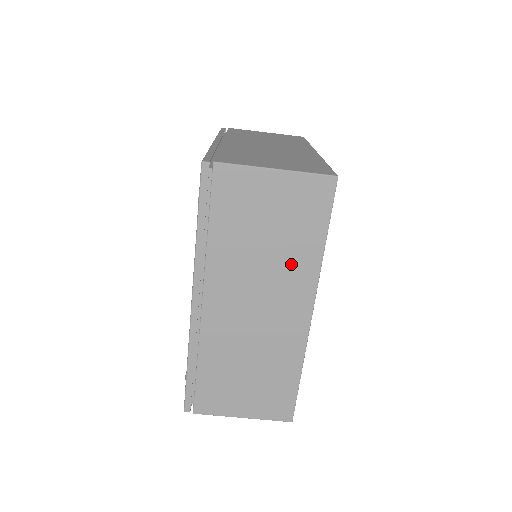
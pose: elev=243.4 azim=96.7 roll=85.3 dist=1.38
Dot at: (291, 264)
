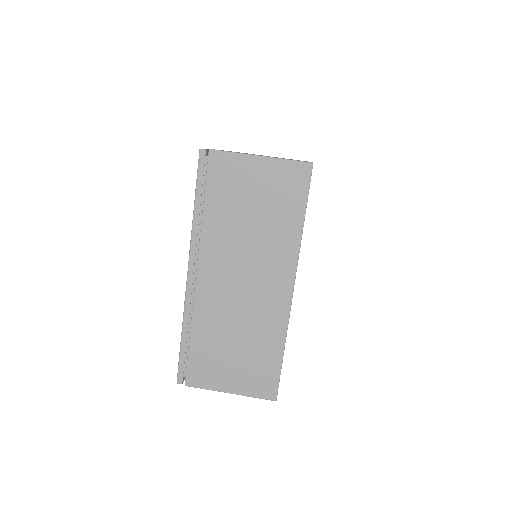
Dot at: (274, 241)
